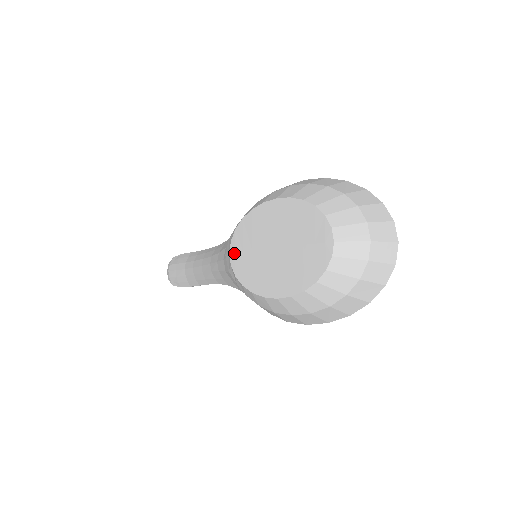
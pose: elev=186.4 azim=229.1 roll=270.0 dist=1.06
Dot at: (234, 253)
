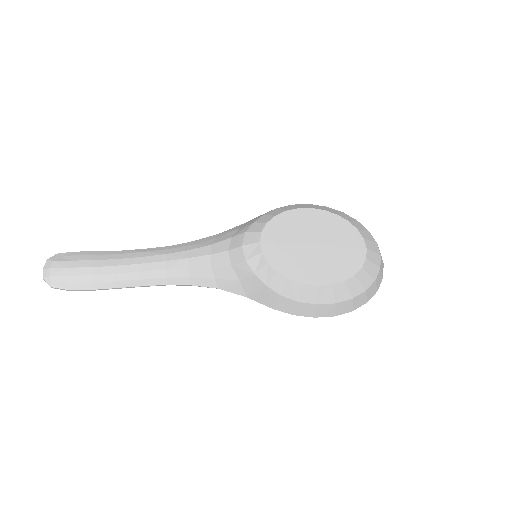
Dot at: (267, 243)
